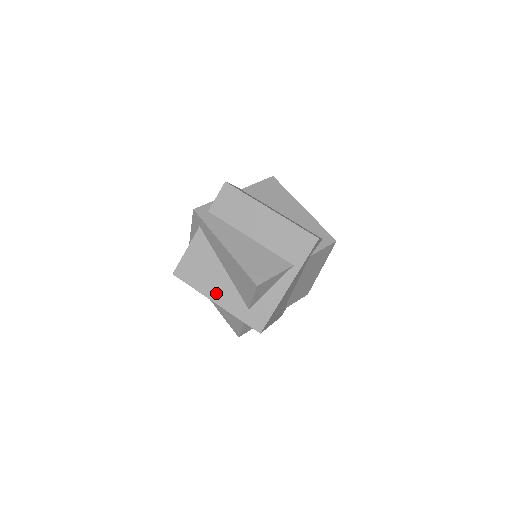
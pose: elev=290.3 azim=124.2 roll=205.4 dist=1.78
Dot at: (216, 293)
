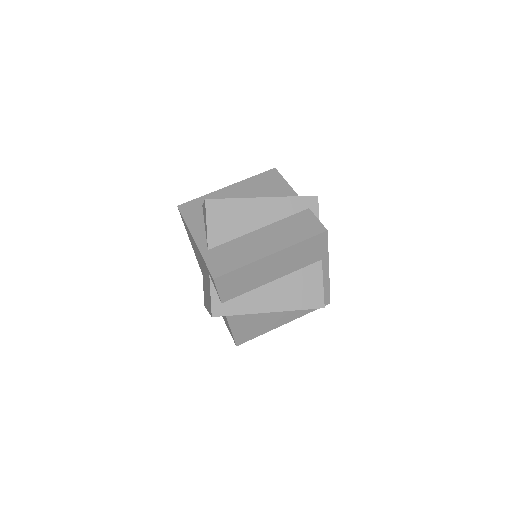
Dot at: (279, 321)
